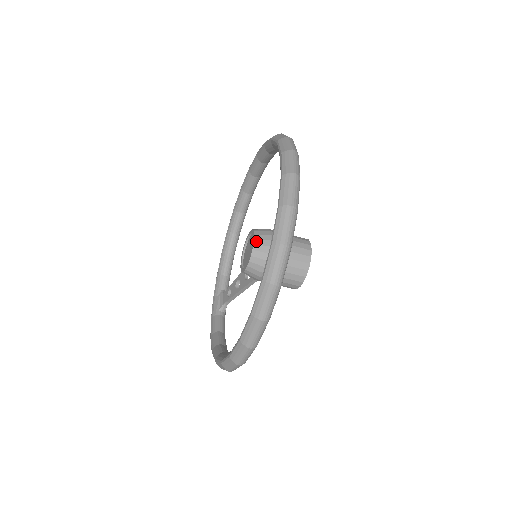
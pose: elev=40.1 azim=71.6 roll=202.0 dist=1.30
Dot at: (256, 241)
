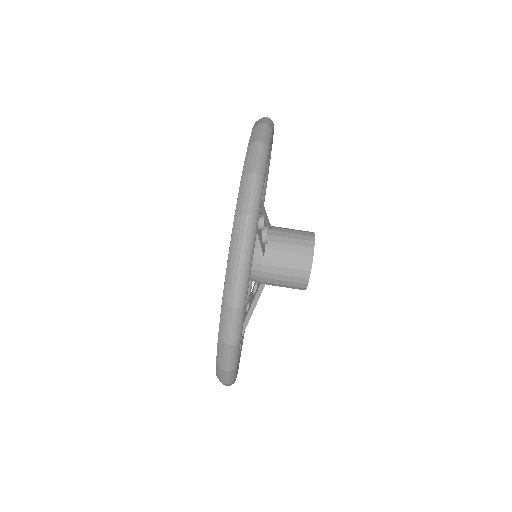
Dot at: occluded
